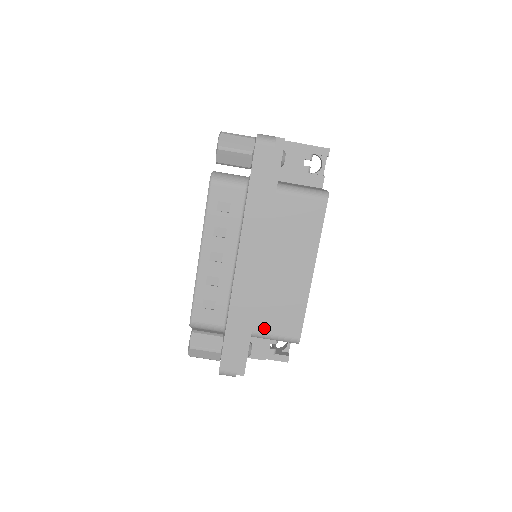
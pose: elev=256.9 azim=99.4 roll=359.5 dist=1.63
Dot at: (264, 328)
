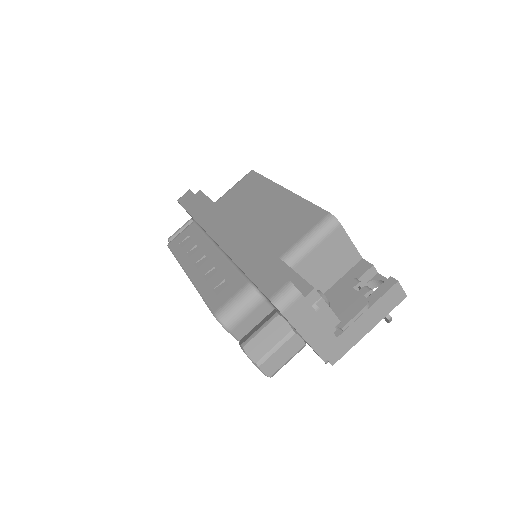
Dot at: (287, 245)
